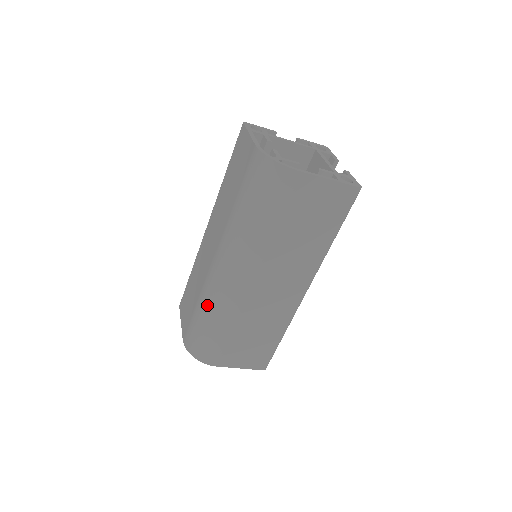
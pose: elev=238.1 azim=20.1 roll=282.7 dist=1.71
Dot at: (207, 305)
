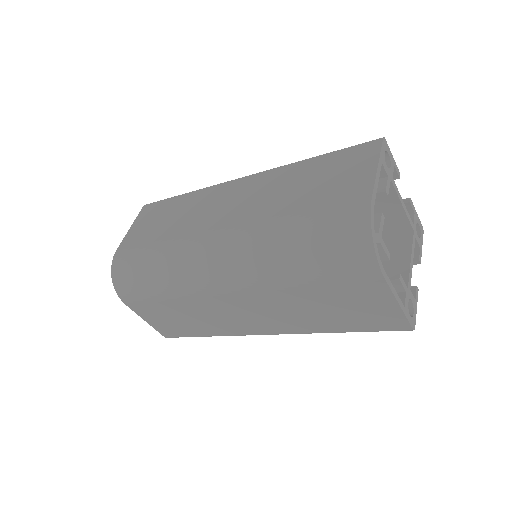
Dot at: (167, 260)
